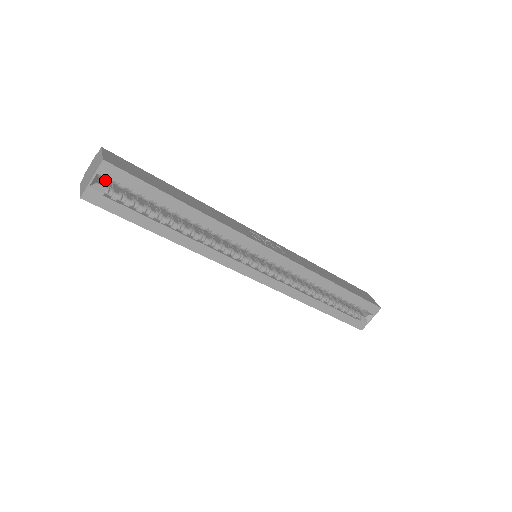
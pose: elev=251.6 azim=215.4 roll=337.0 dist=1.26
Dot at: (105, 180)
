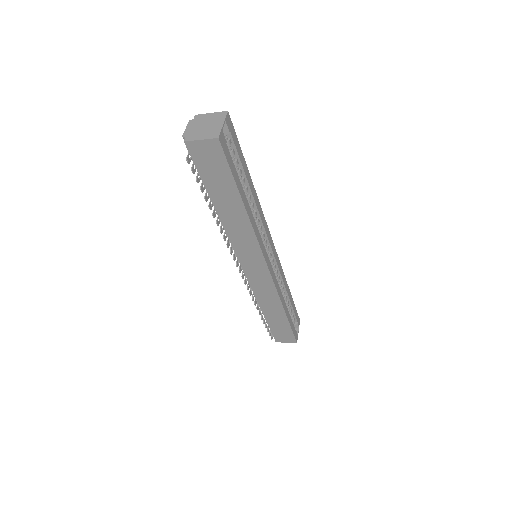
Dot at: (224, 132)
